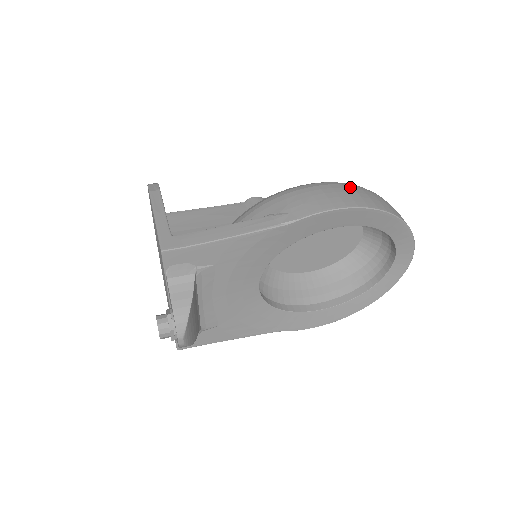
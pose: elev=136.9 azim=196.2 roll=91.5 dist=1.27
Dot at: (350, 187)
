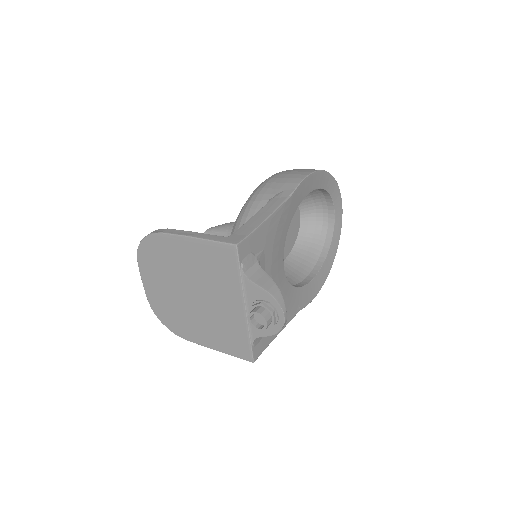
Dot at: (293, 169)
